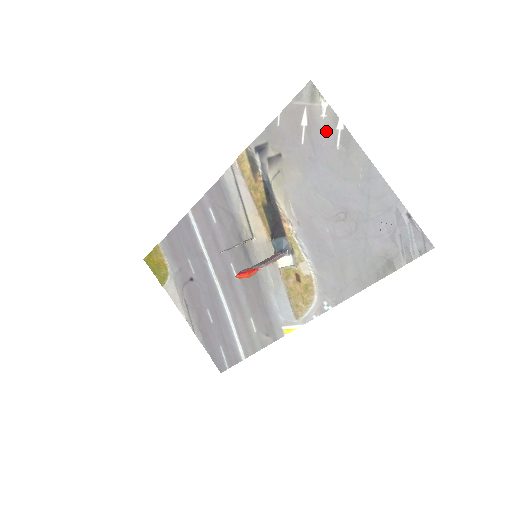
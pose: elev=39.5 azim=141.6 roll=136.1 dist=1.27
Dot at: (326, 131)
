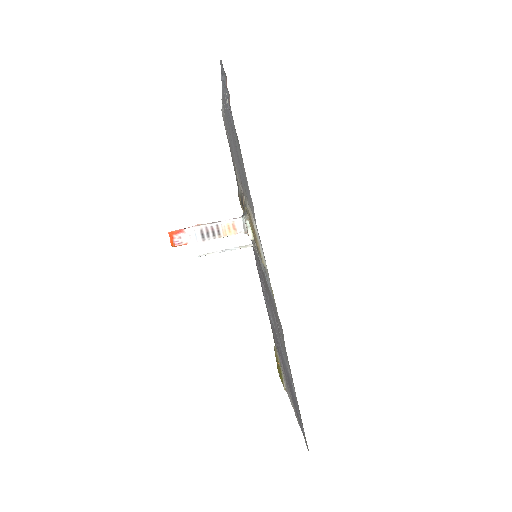
Dot at: occluded
